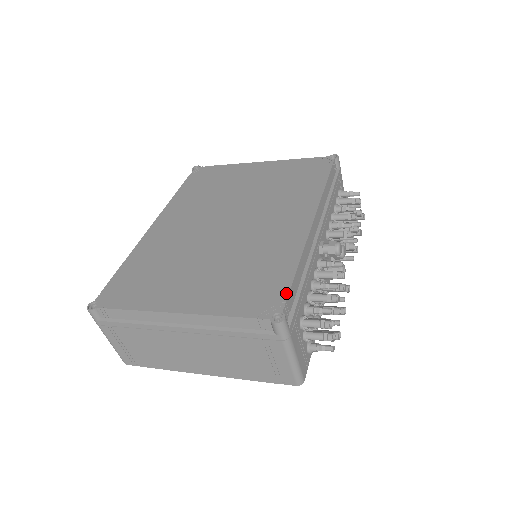
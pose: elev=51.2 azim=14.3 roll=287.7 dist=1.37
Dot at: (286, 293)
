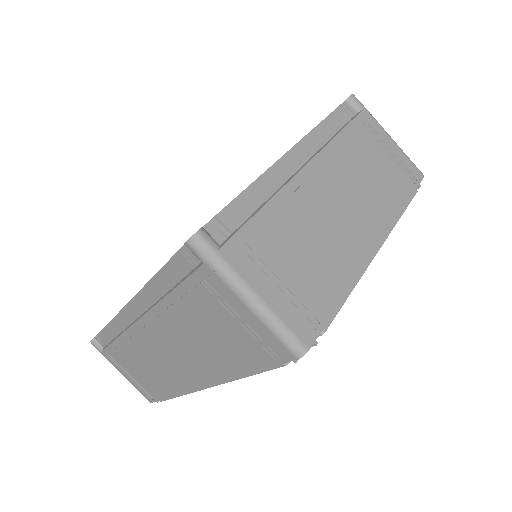
Dot at: occluded
